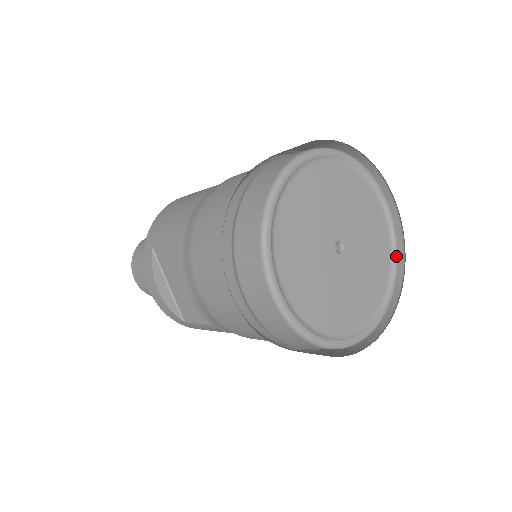
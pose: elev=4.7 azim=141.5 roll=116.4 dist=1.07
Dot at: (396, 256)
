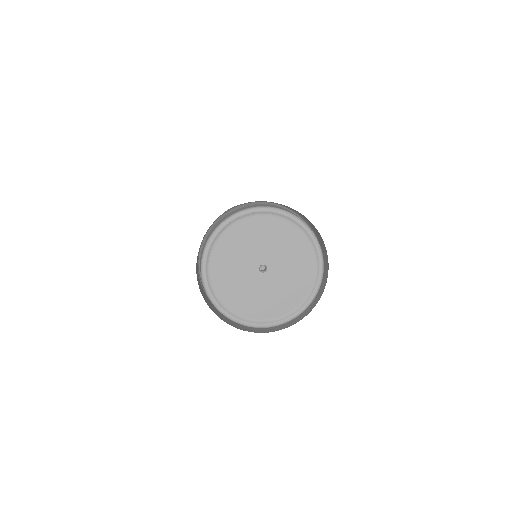
Dot at: (316, 286)
